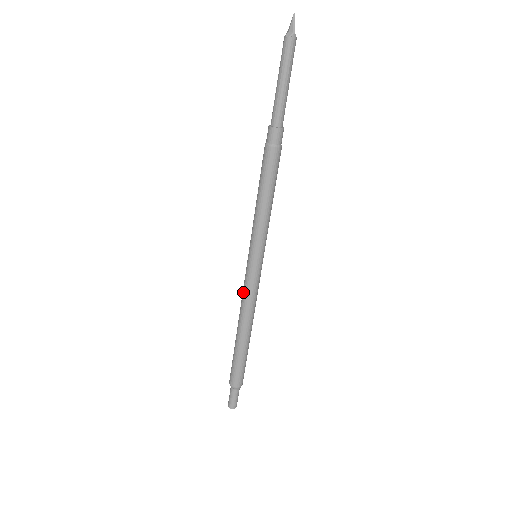
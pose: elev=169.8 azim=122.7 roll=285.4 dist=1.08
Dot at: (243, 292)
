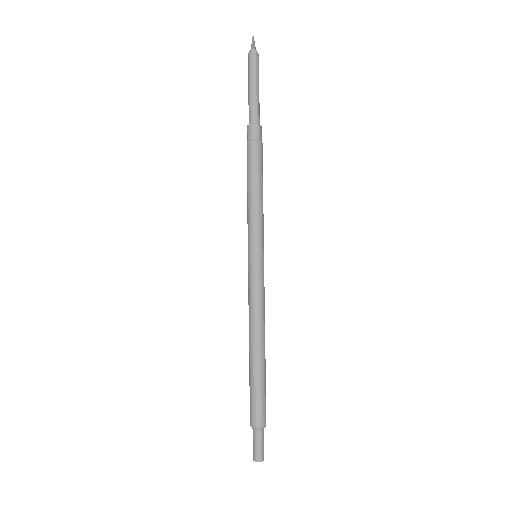
Dot at: (248, 298)
